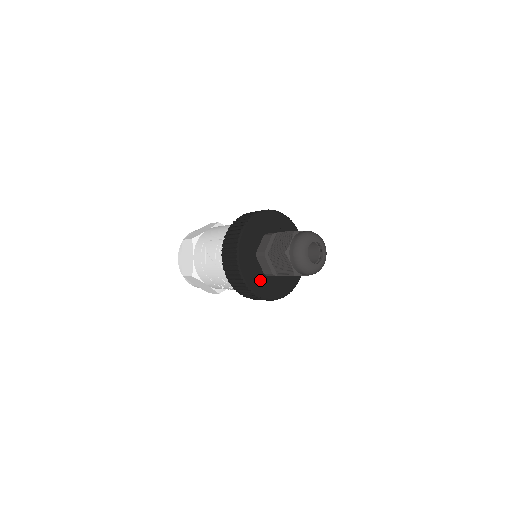
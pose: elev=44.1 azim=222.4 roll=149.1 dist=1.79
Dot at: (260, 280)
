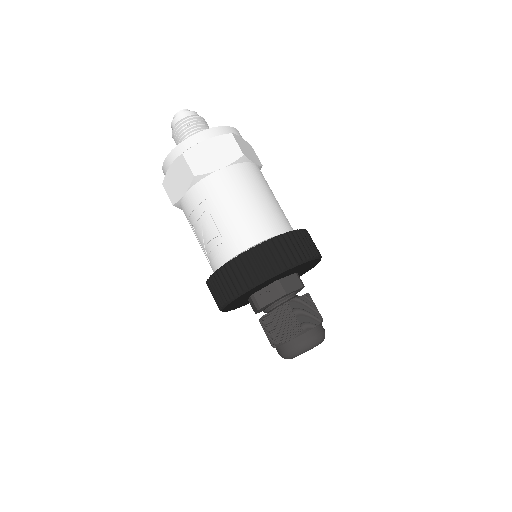
Dot at: (240, 304)
